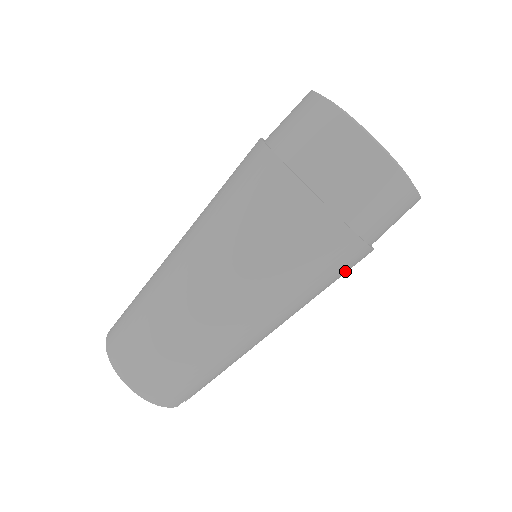
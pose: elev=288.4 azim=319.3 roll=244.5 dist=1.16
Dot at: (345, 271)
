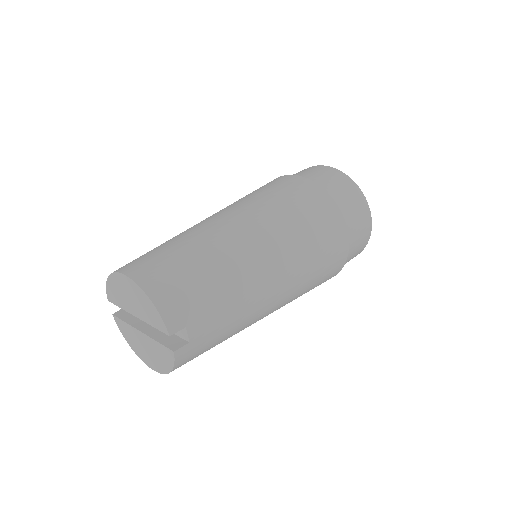
Dot at: (331, 246)
